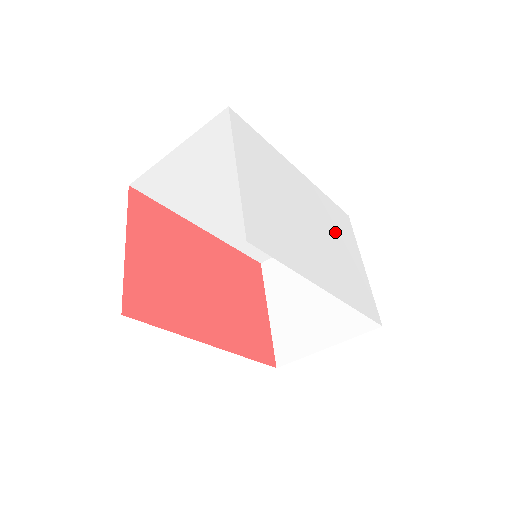
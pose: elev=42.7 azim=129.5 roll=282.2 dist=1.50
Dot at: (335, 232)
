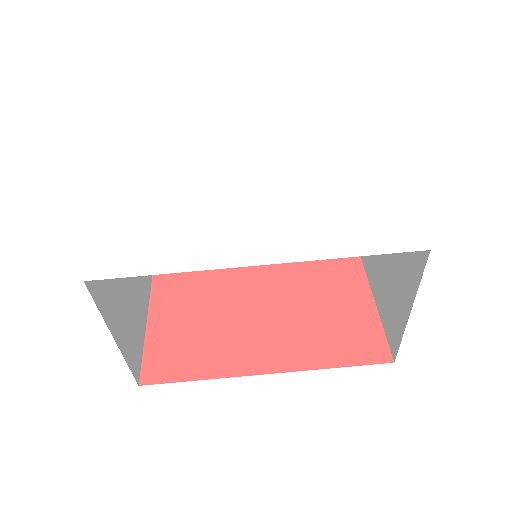
Dot at: (317, 171)
